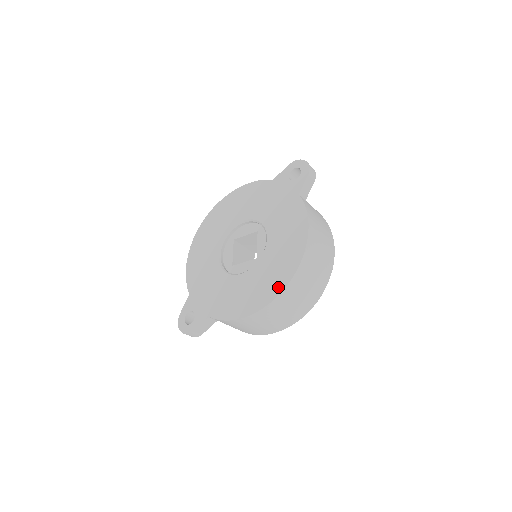
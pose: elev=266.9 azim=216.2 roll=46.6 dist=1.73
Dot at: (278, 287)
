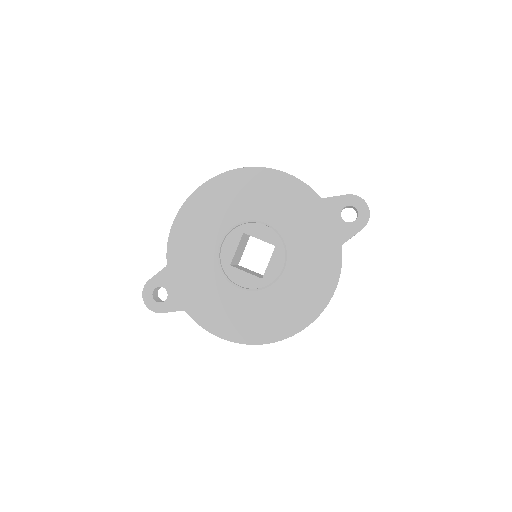
Dot at: (274, 335)
